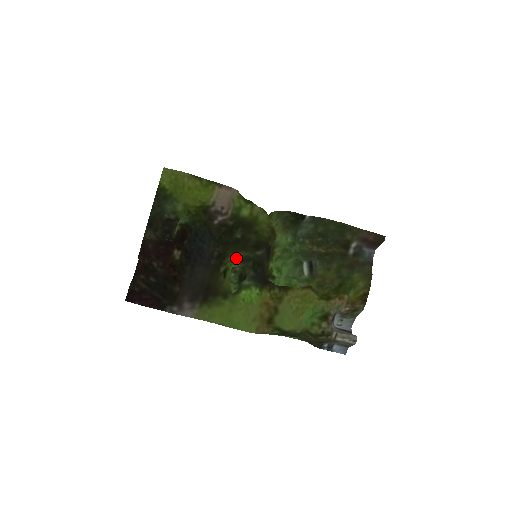
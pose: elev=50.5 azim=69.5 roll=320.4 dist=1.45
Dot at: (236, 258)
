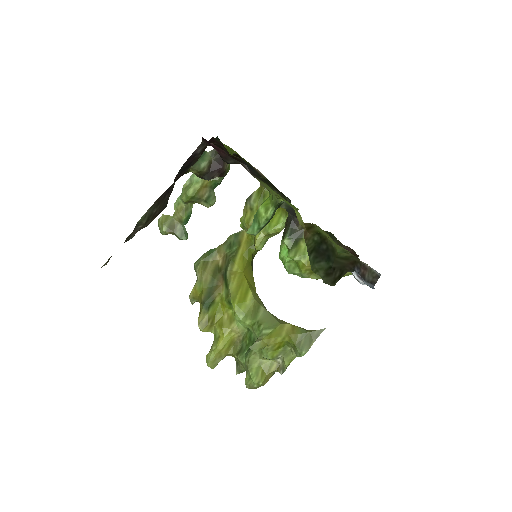
Dot at: occluded
